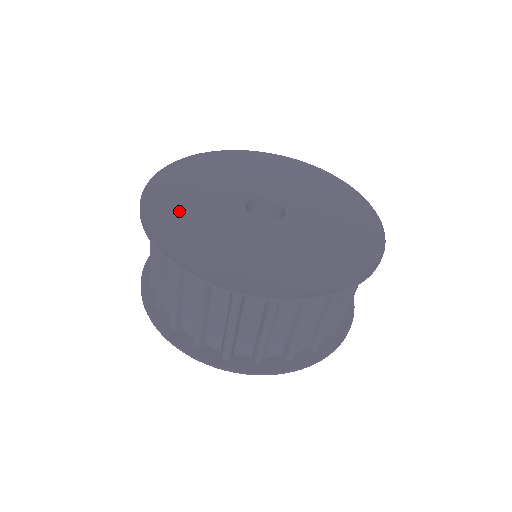
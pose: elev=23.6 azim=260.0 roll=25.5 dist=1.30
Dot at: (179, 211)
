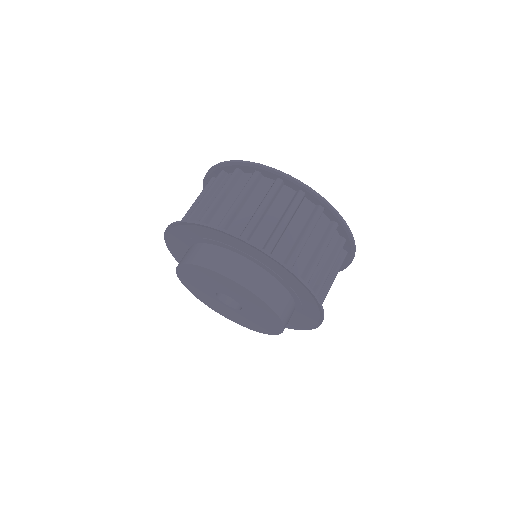
Dot at: occluded
